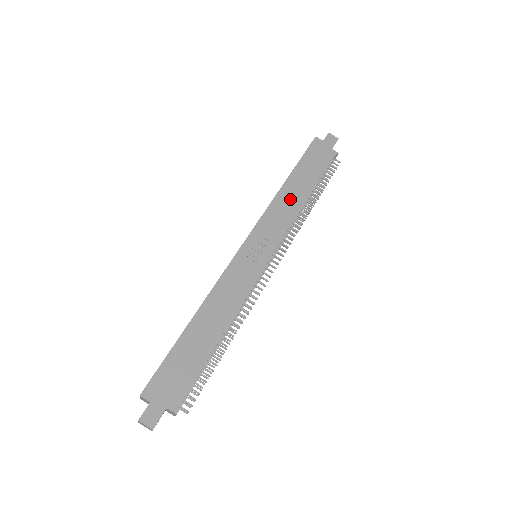
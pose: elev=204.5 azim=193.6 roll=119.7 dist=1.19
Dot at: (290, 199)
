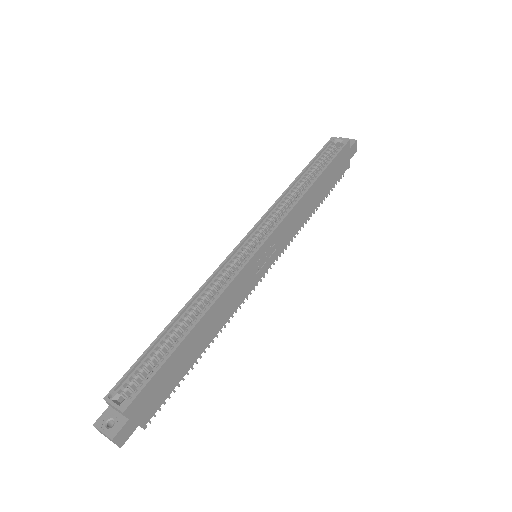
Dot at: (307, 206)
